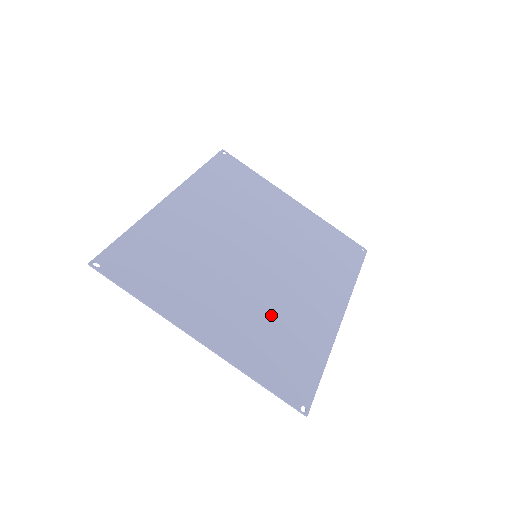
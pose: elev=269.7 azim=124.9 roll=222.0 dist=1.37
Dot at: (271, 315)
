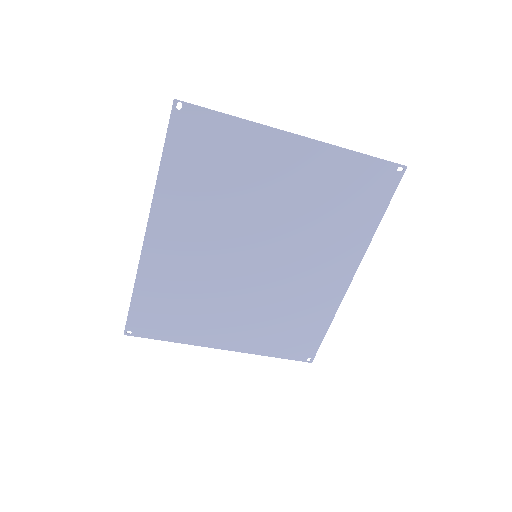
Dot at: (278, 308)
